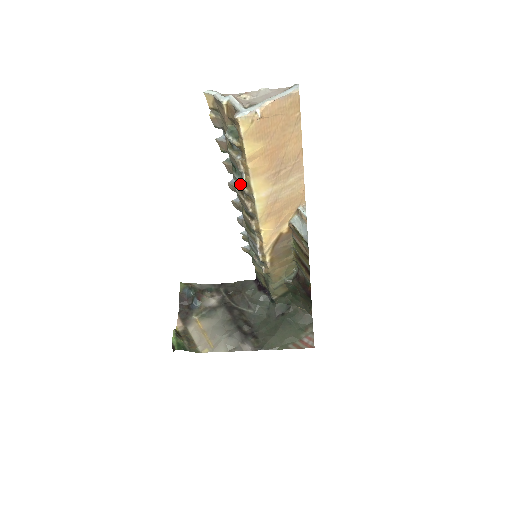
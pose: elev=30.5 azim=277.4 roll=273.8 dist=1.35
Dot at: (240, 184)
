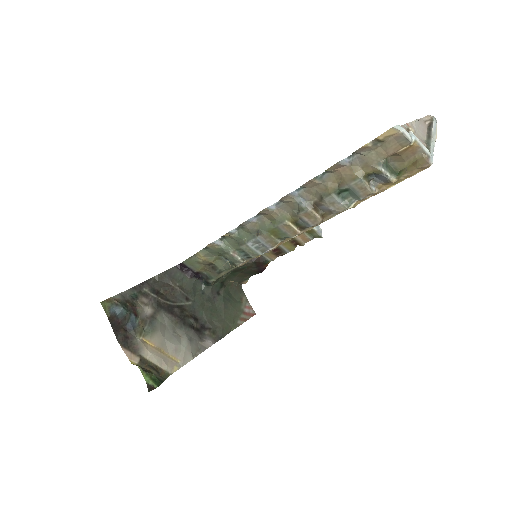
Dot at: (340, 207)
